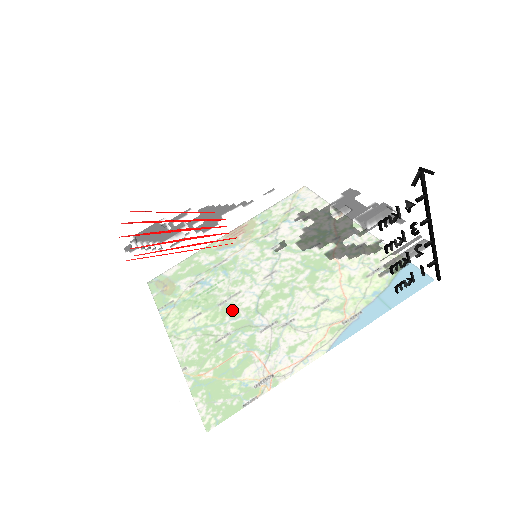
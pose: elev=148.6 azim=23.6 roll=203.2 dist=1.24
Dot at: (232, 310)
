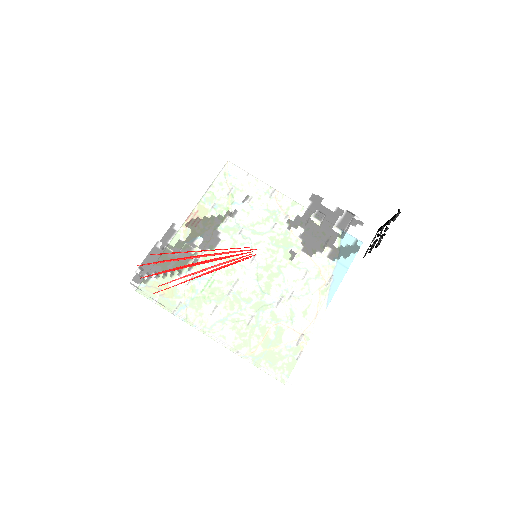
Dot at: (291, 315)
